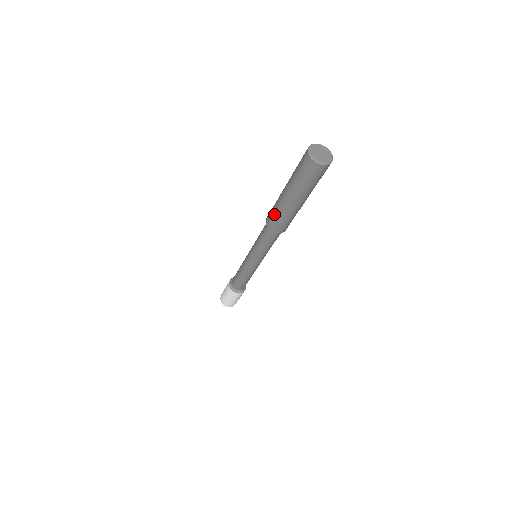
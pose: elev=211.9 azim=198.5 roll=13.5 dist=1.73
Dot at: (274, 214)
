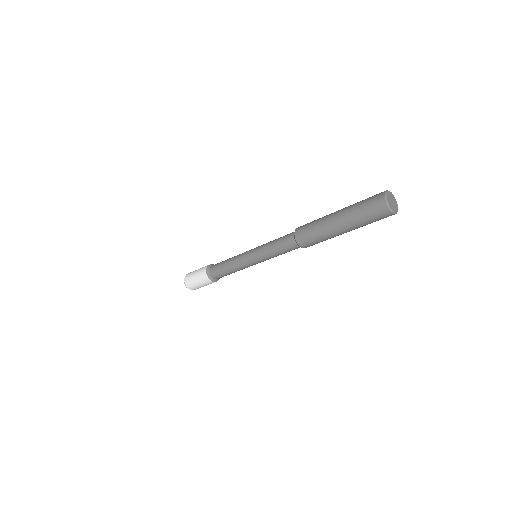
Dot at: (311, 224)
